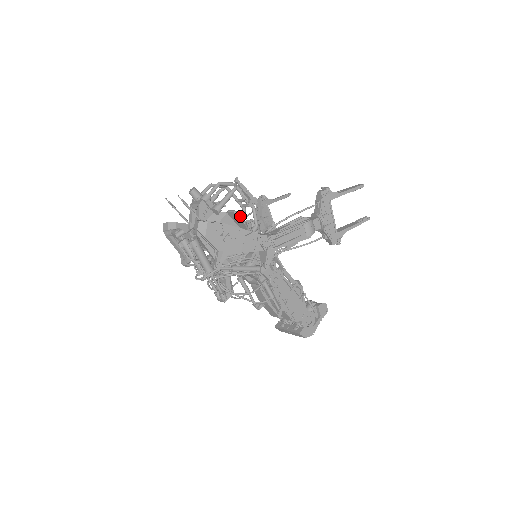
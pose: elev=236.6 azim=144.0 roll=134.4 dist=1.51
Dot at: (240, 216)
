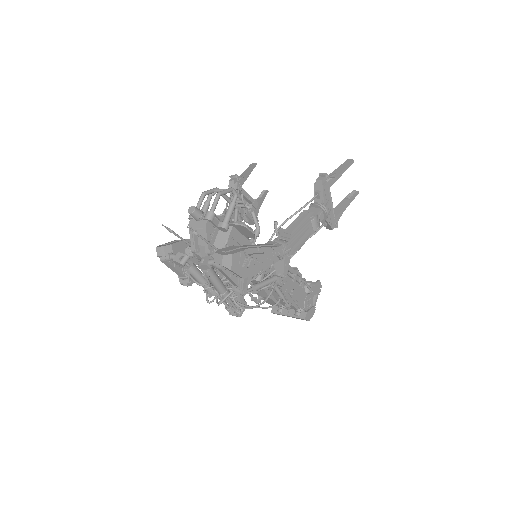
Dot at: (249, 228)
